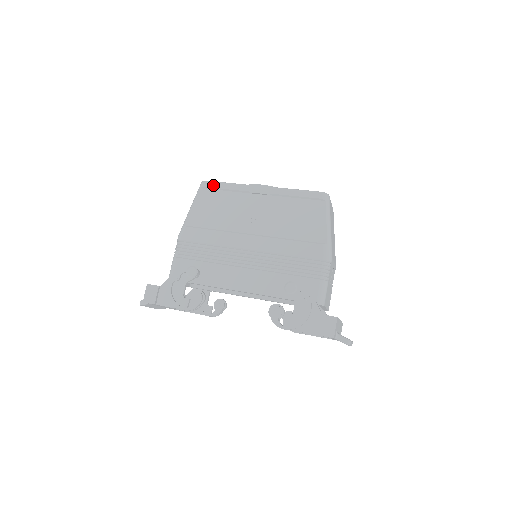
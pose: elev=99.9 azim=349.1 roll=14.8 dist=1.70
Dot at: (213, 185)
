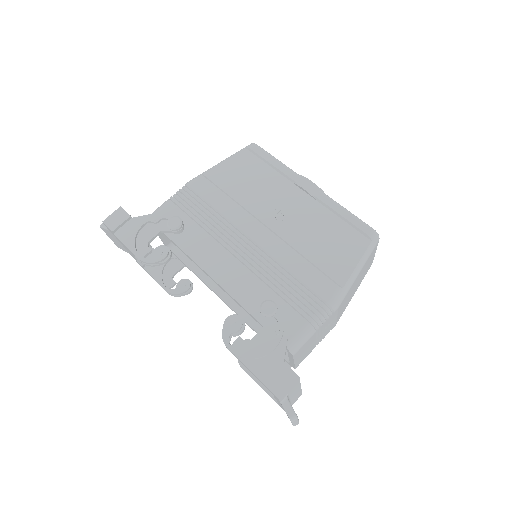
Dot at: (261, 152)
